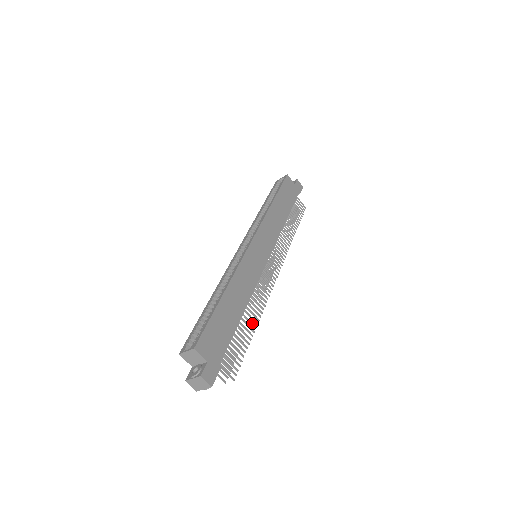
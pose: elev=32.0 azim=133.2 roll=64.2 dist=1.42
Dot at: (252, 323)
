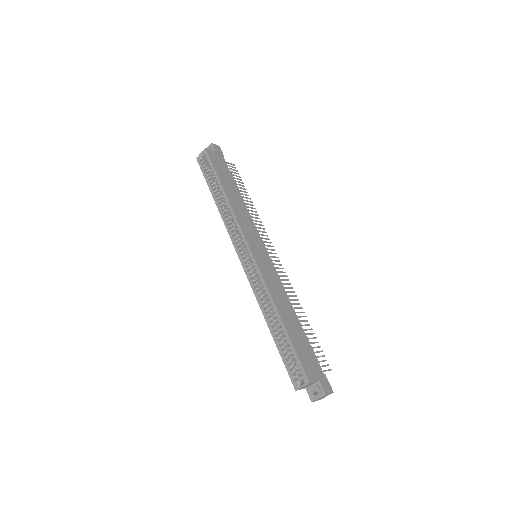
Dot at: (303, 316)
